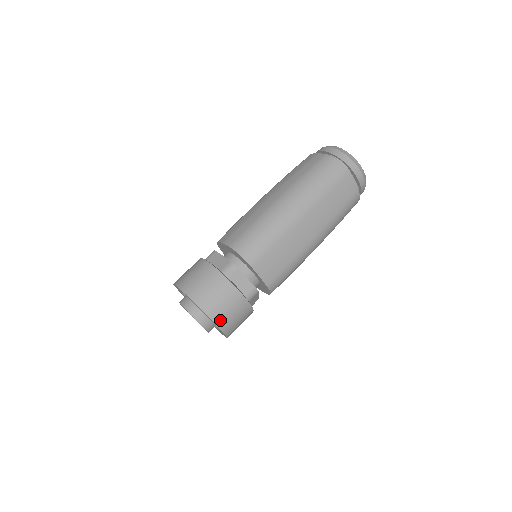
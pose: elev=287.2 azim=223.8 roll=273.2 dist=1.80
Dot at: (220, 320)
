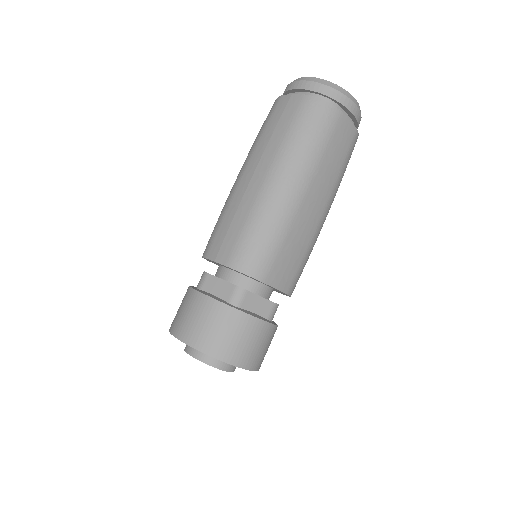
Dot at: (249, 362)
